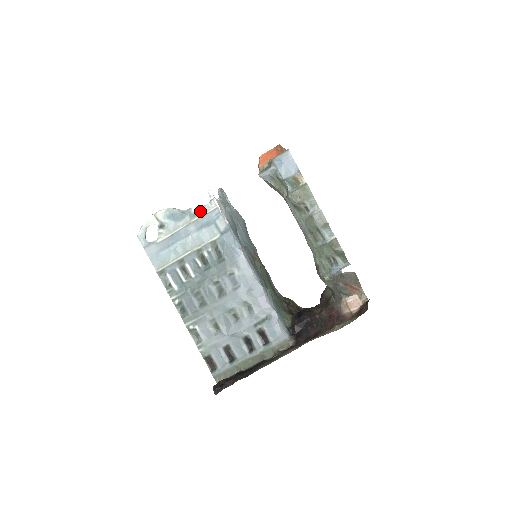
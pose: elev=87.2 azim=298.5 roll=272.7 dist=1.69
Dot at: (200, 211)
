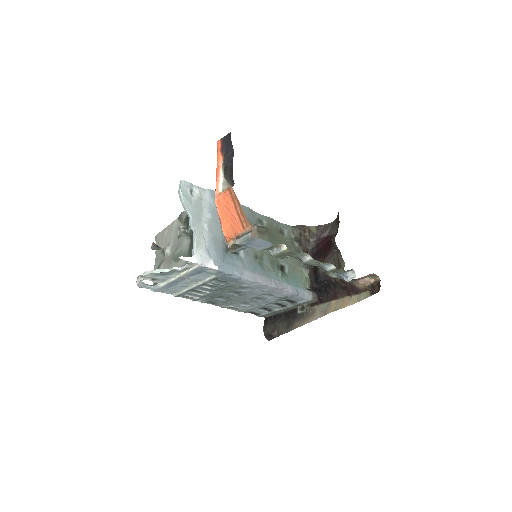
Dot at: (184, 269)
